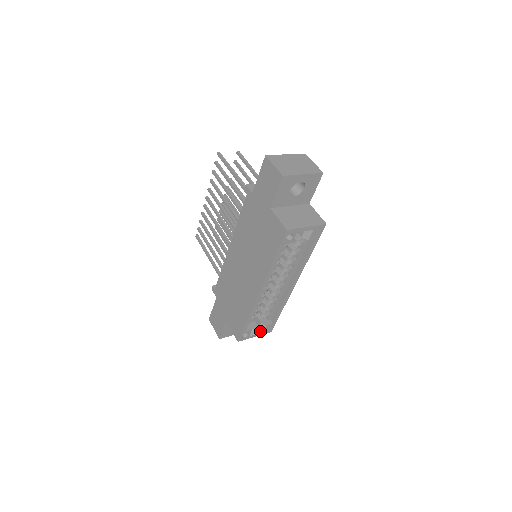
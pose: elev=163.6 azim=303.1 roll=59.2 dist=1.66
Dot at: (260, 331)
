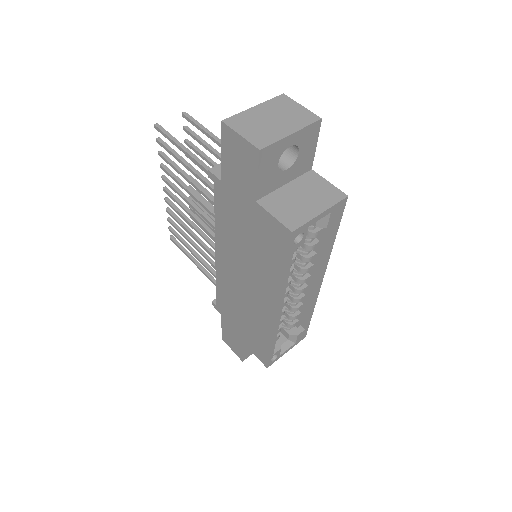
Dot at: (291, 343)
